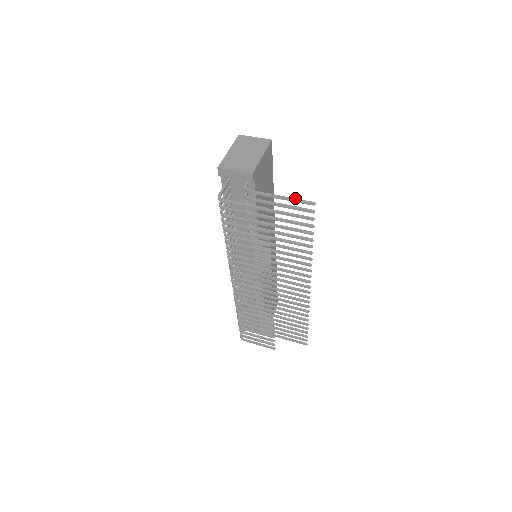
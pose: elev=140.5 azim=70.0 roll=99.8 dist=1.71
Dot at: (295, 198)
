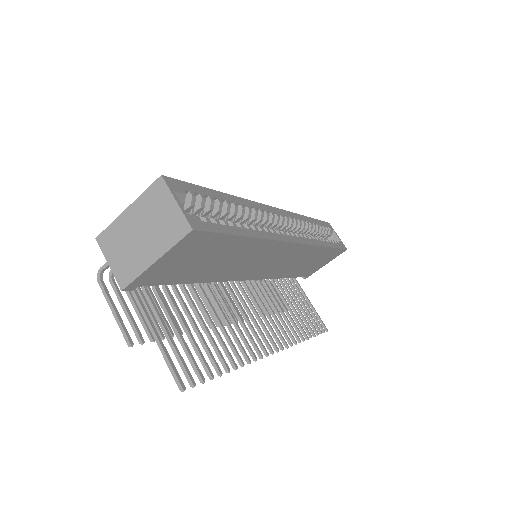
Dot at: (168, 359)
